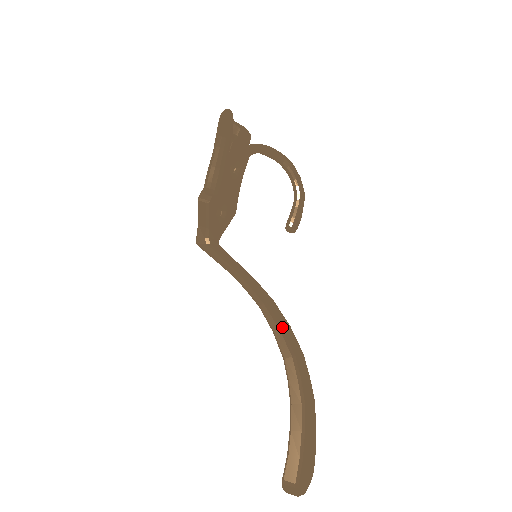
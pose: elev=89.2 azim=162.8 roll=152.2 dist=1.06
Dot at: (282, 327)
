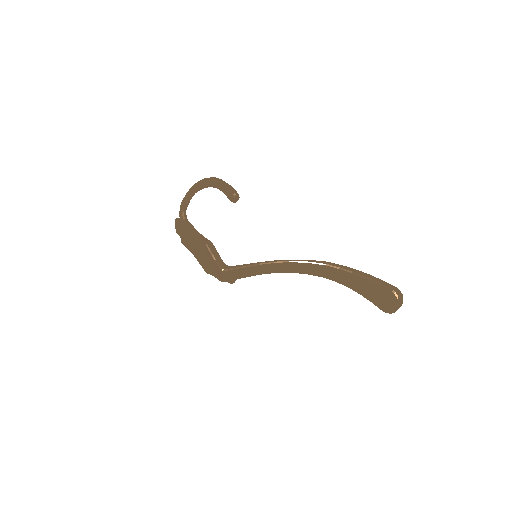
Dot at: (307, 260)
